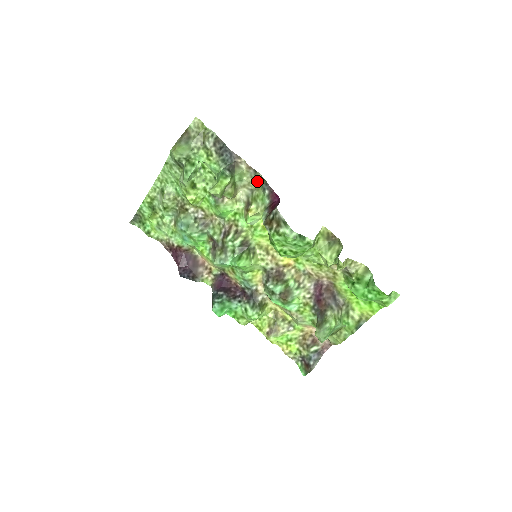
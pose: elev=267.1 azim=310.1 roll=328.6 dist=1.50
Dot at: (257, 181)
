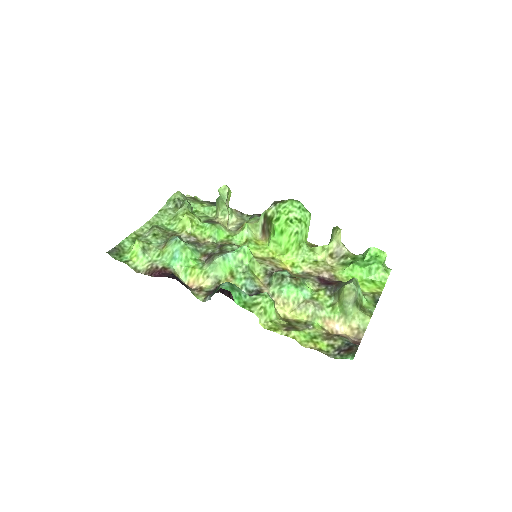
Dot at: (244, 218)
